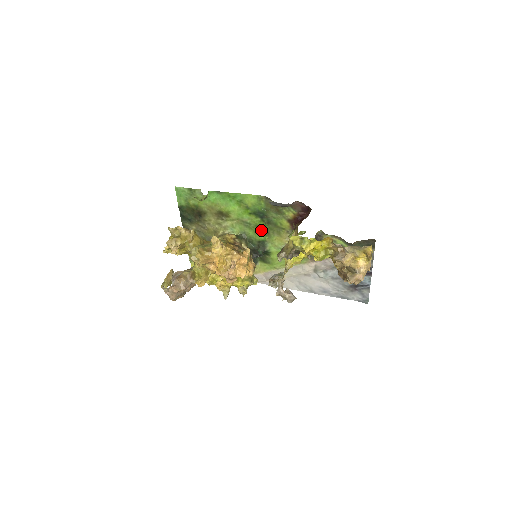
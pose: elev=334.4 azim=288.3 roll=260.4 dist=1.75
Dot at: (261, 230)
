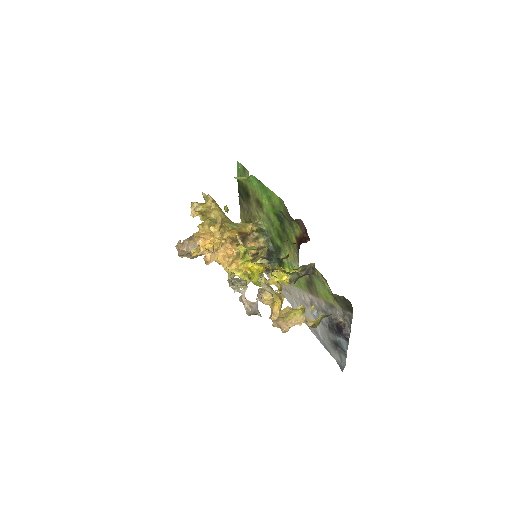
Dot at: (279, 235)
